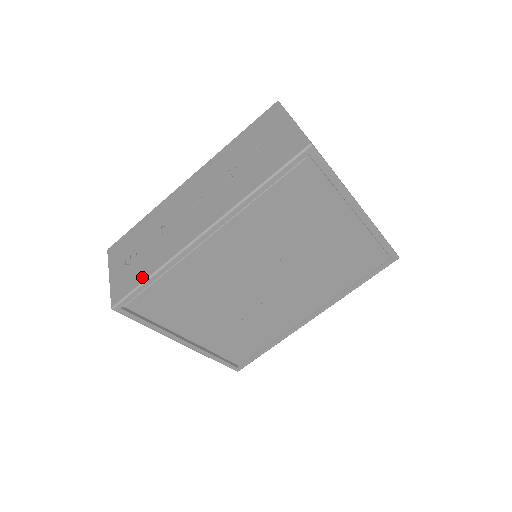
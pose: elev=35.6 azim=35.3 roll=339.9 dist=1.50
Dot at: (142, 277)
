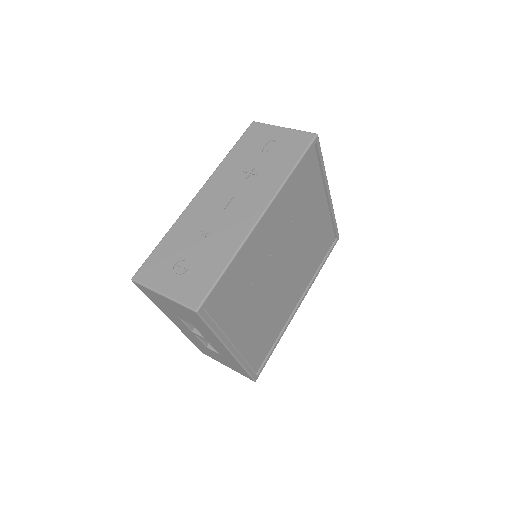
Dot at: (216, 271)
